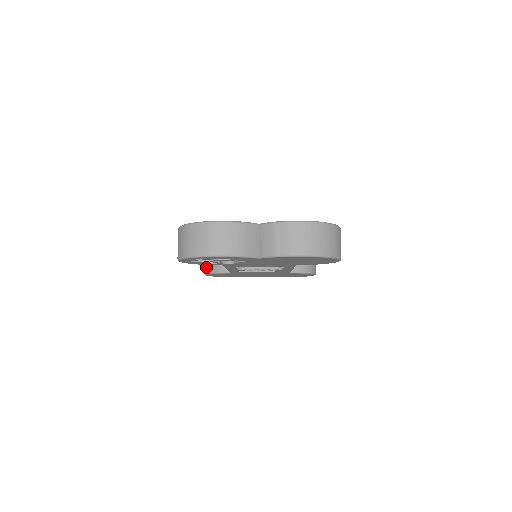
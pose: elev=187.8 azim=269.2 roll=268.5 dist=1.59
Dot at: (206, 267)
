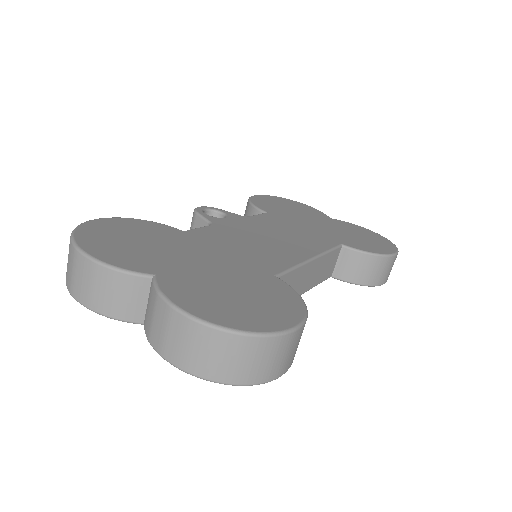
Dot at: occluded
